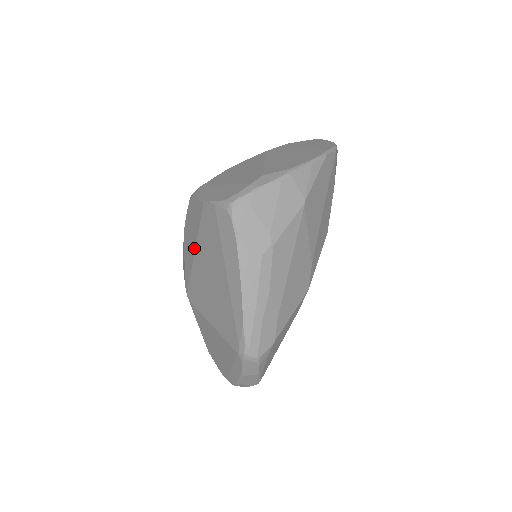
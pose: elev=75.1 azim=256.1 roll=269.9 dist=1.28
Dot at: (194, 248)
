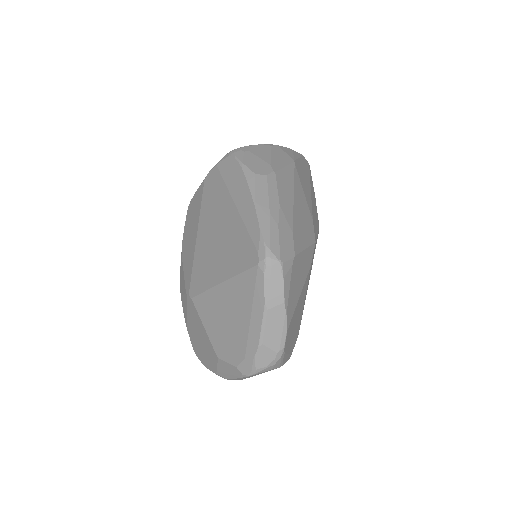
Dot at: (196, 233)
